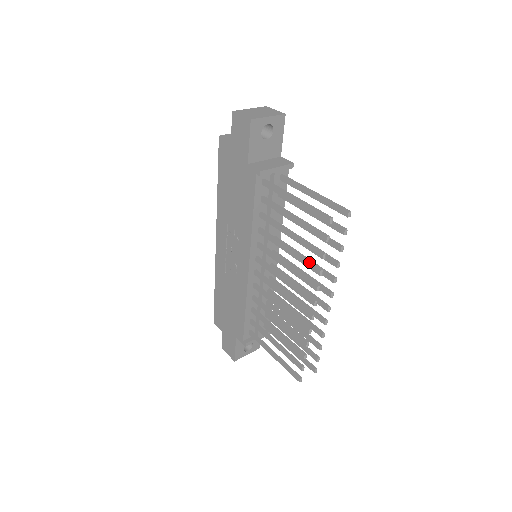
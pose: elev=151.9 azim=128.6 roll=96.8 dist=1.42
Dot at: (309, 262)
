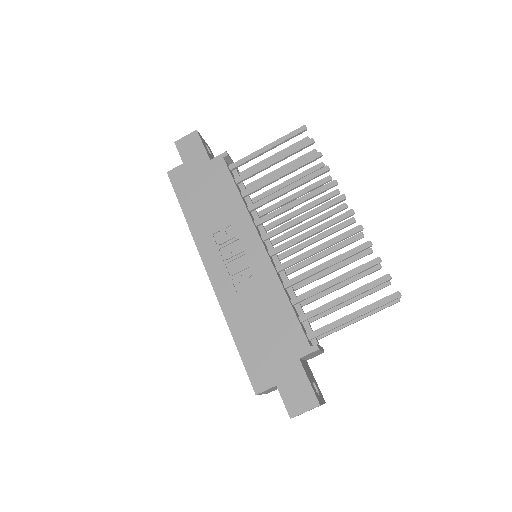
Dot at: (313, 173)
